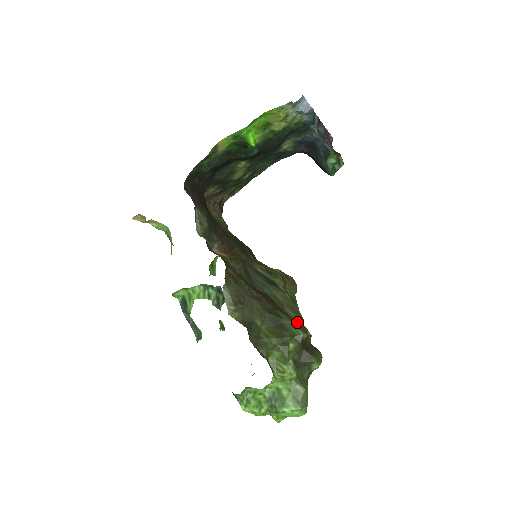
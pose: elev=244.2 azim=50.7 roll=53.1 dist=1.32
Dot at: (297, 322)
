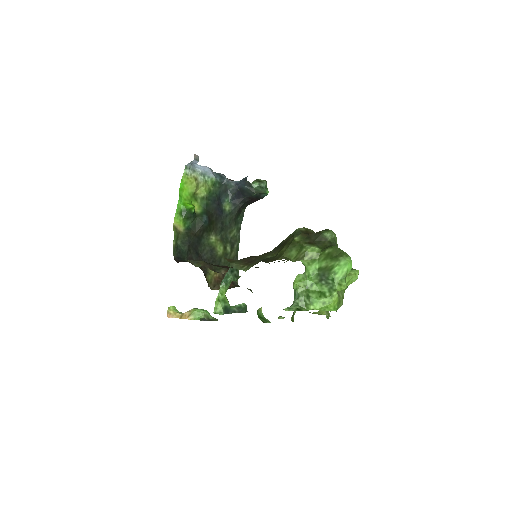
Dot at: occluded
